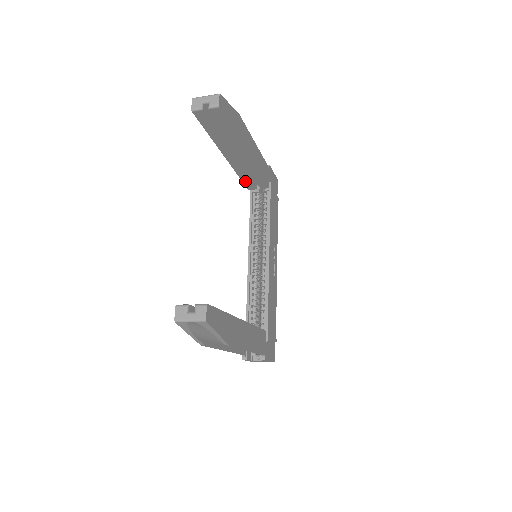
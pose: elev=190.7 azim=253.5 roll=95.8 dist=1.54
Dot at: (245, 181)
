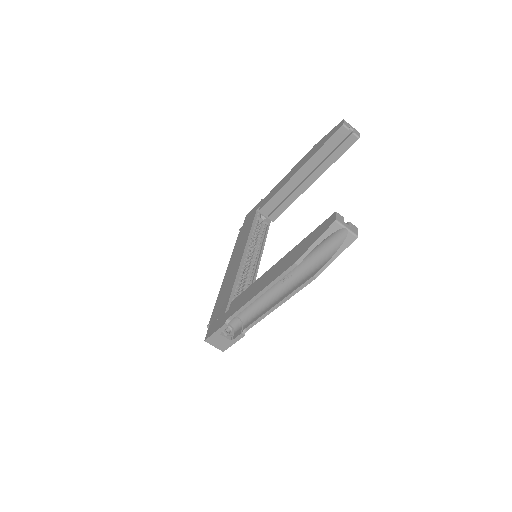
Dot at: (271, 202)
